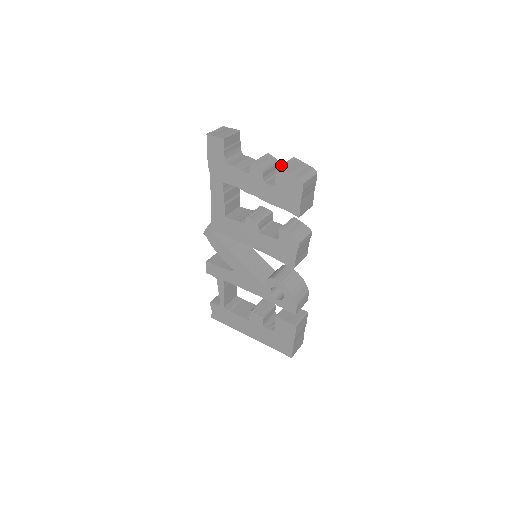
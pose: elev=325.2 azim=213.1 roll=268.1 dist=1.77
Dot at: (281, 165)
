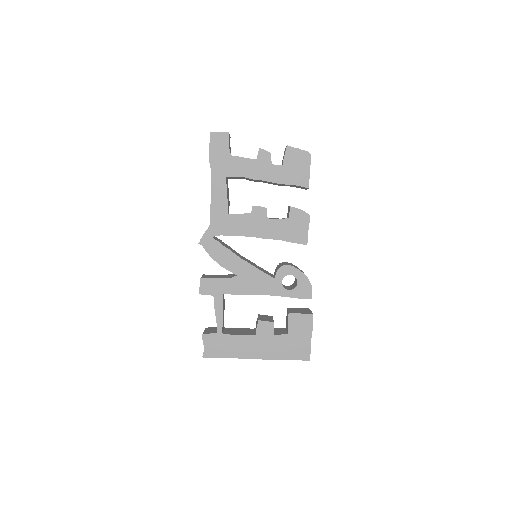
Dot at: (287, 145)
